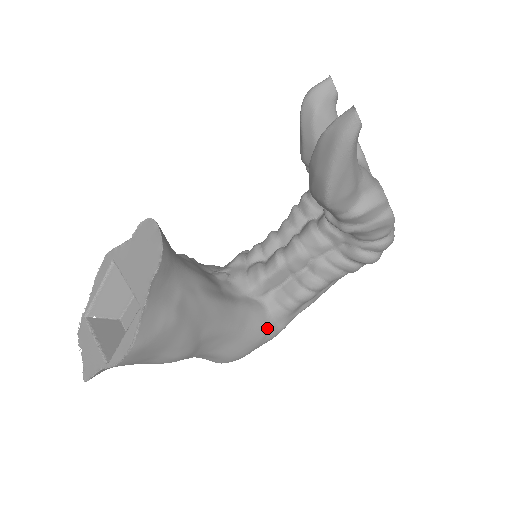
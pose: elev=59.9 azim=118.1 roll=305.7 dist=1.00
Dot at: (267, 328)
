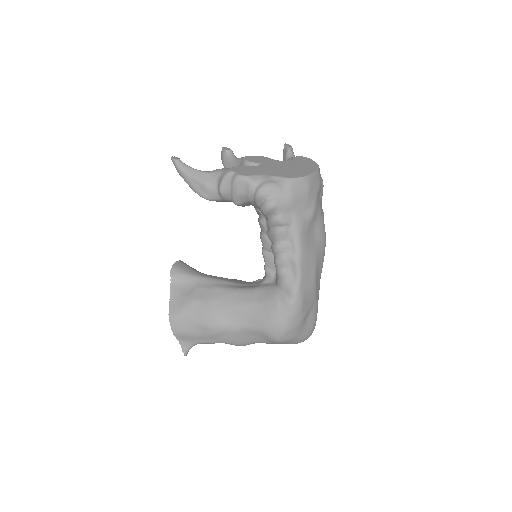
Dot at: (277, 297)
